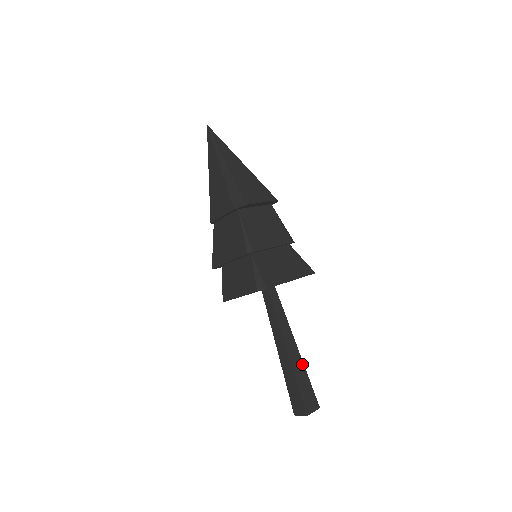
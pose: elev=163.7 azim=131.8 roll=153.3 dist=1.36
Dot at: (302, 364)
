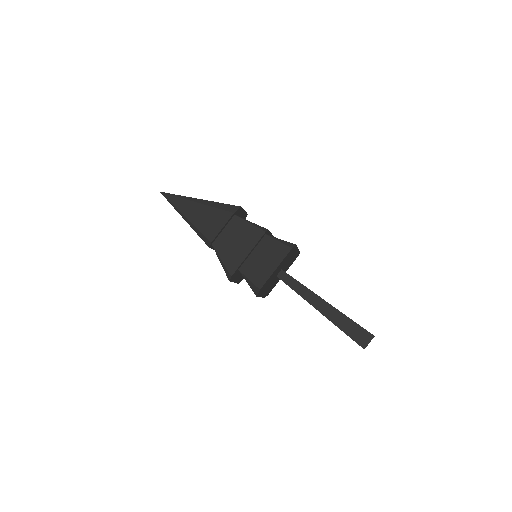
Dot at: occluded
